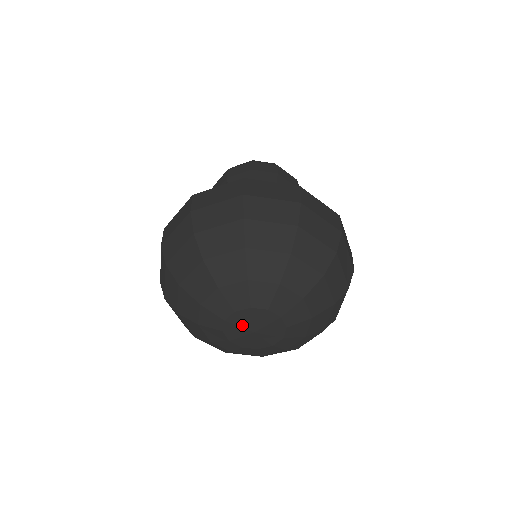
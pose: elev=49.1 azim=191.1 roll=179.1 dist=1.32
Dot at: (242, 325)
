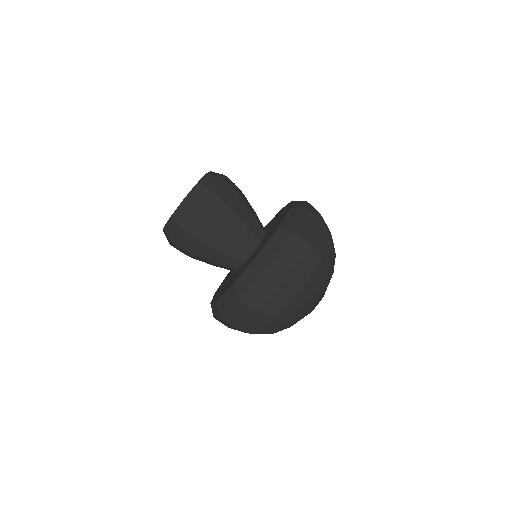
Dot at: occluded
